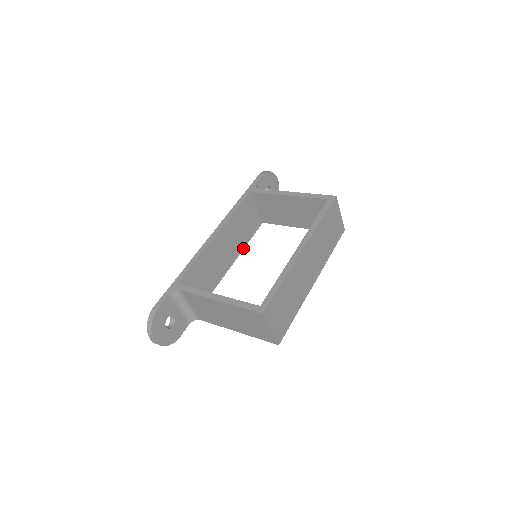
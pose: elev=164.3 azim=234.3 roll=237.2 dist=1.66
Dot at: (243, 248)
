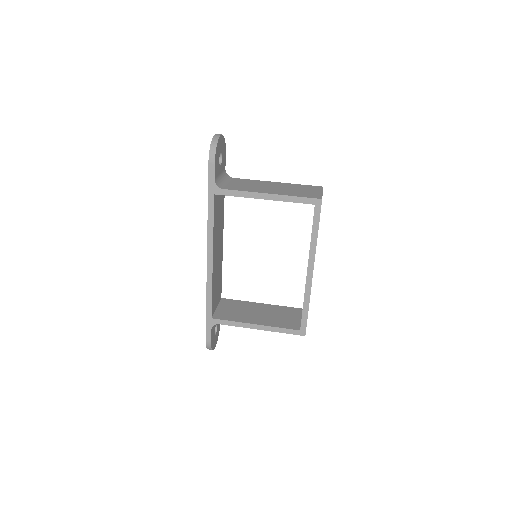
Dot at: (223, 223)
